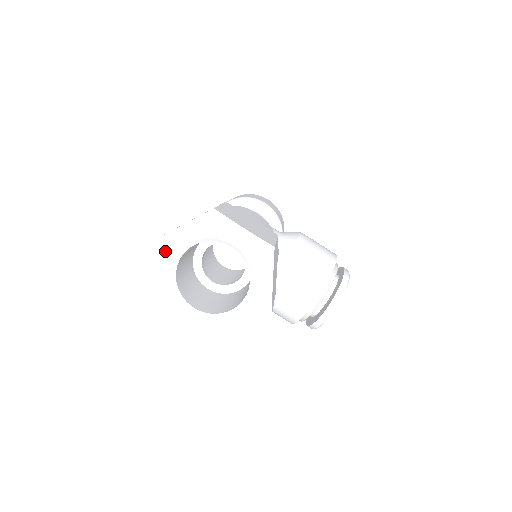
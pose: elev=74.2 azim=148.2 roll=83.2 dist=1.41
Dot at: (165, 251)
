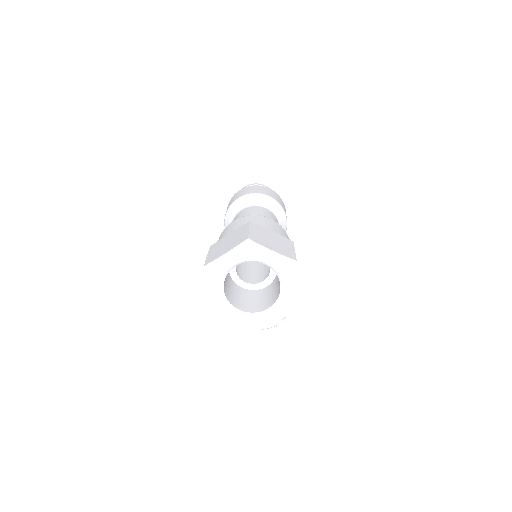
Dot at: (247, 251)
